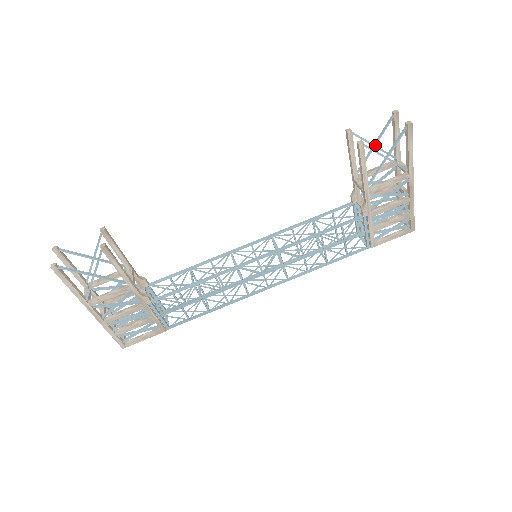
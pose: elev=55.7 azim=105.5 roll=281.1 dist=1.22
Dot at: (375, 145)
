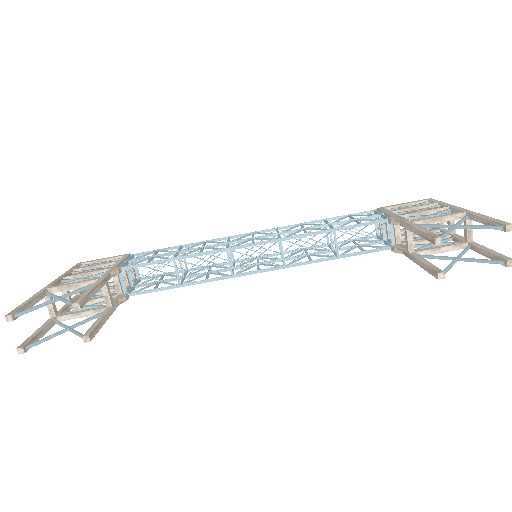
Dot at: (456, 228)
